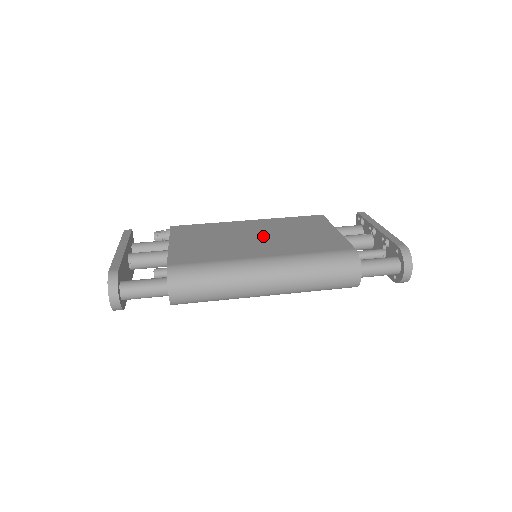
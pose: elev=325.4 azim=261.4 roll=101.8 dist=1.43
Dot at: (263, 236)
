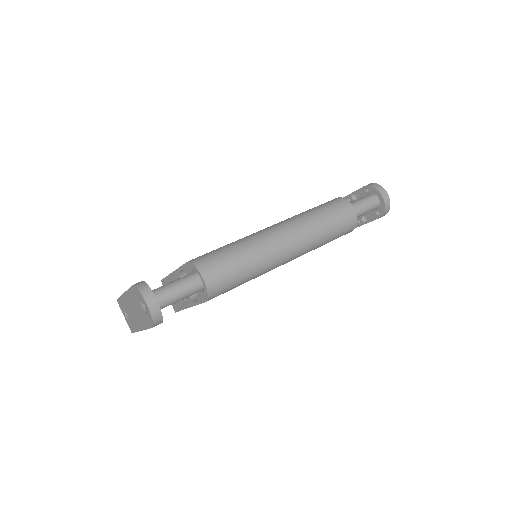
Dot at: occluded
